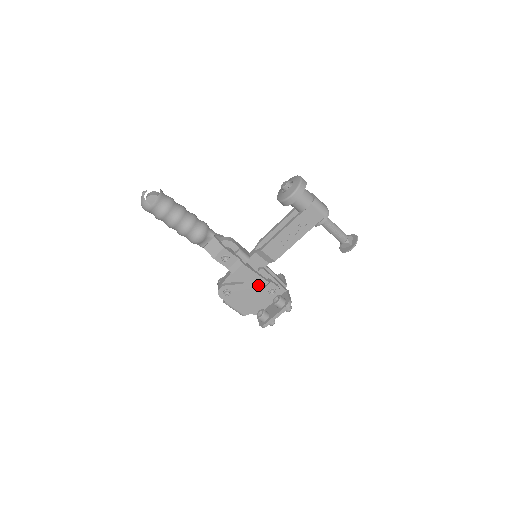
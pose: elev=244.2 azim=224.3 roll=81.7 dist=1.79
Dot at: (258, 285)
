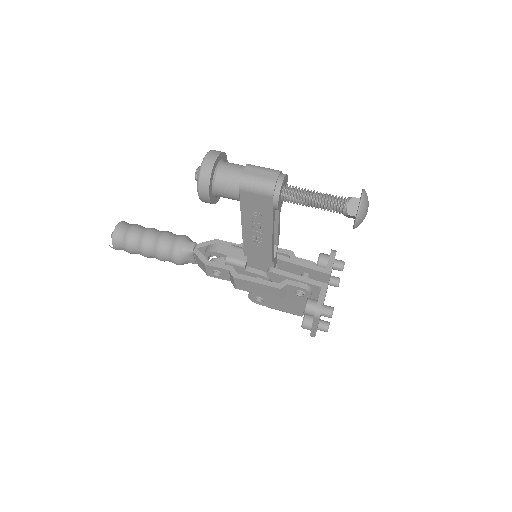
Dot at: (272, 293)
